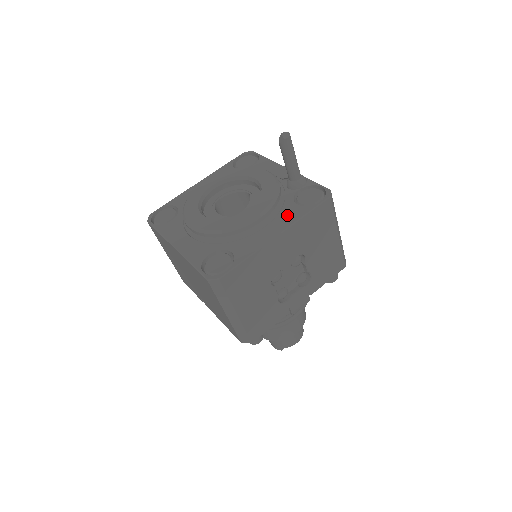
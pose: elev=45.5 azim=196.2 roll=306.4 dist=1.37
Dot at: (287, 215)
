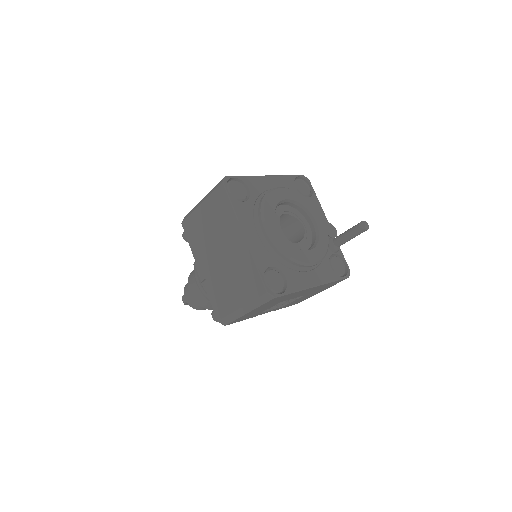
Dot at: (324, 272)
